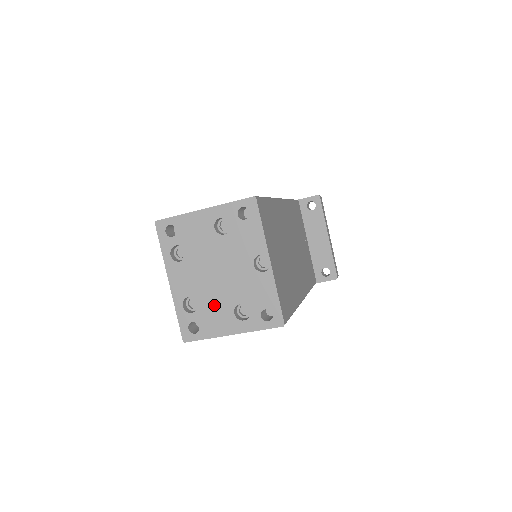
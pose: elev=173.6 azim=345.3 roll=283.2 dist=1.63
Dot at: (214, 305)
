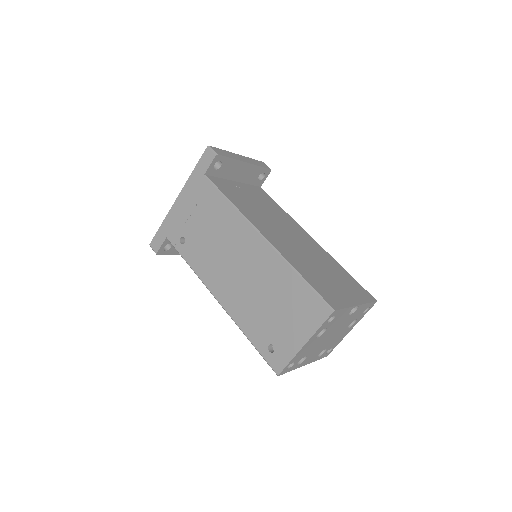
Dot at: (336, 339)
